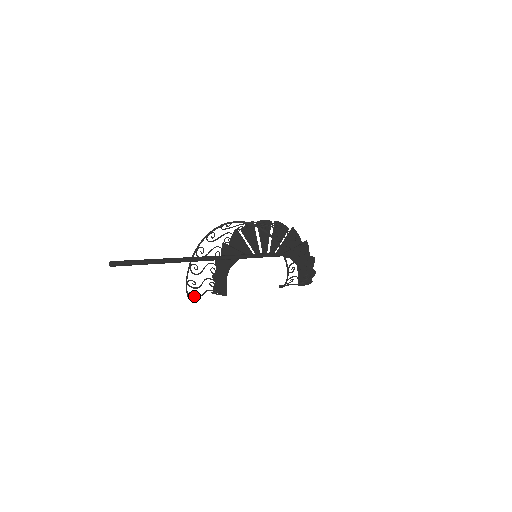
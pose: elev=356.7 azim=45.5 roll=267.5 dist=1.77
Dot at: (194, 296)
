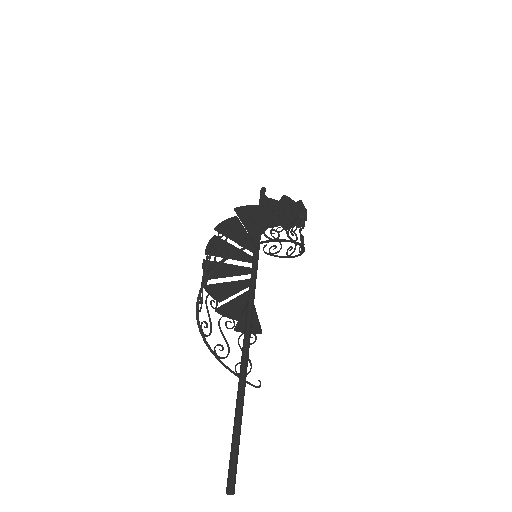
Dot at: occluded
